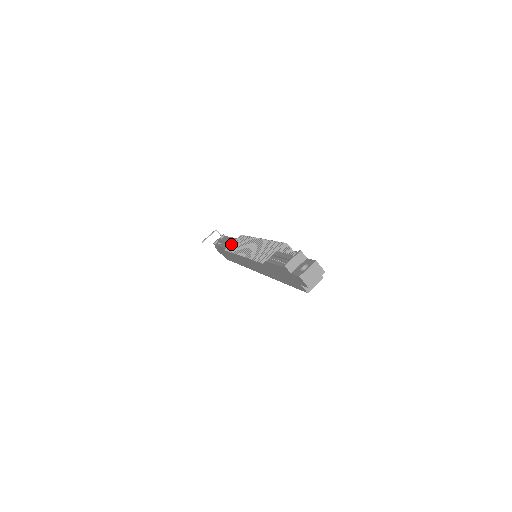
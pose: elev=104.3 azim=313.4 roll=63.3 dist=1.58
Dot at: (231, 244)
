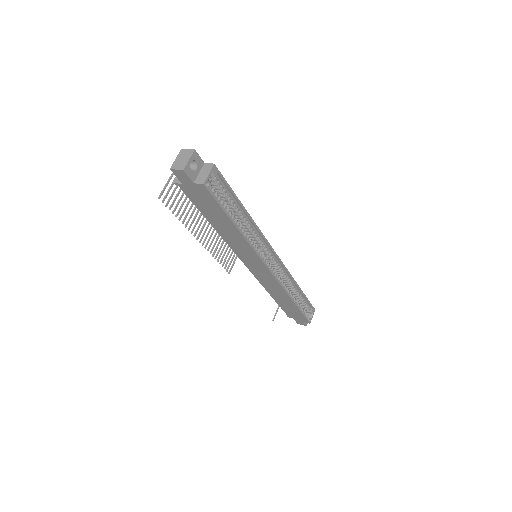
Dot at: (229, 263)
